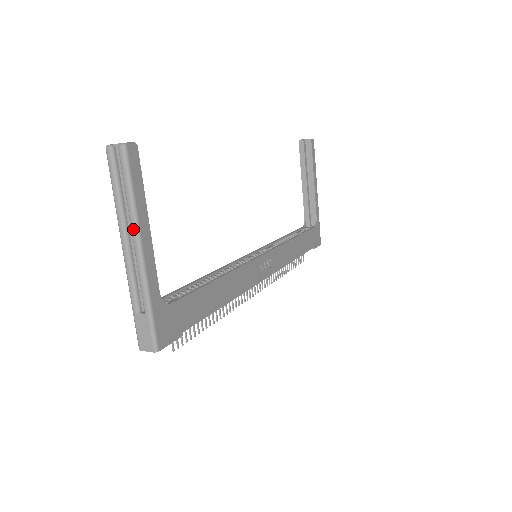
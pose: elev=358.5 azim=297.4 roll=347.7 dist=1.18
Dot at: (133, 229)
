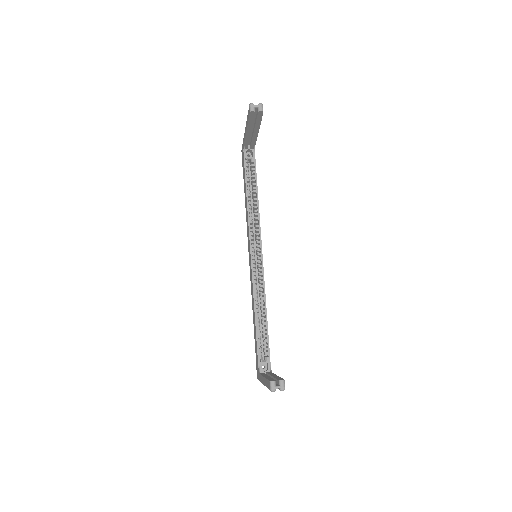
Dot at: occluded
